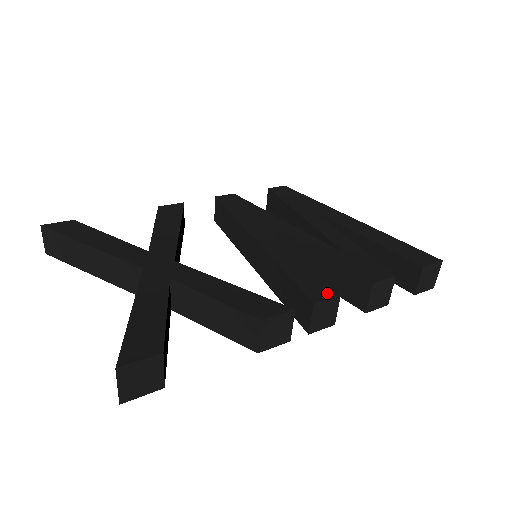
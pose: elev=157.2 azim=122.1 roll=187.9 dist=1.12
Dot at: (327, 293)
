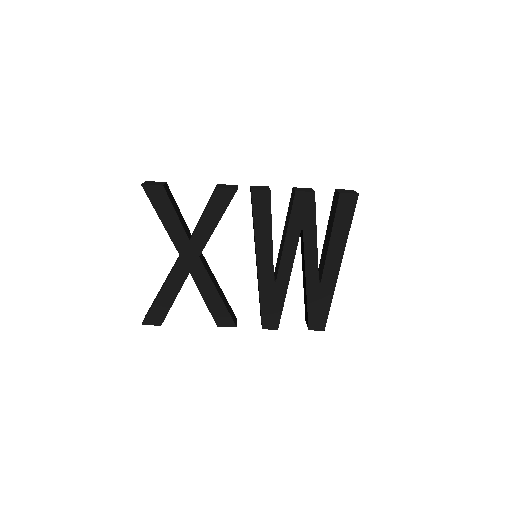
Dot at: occluded
